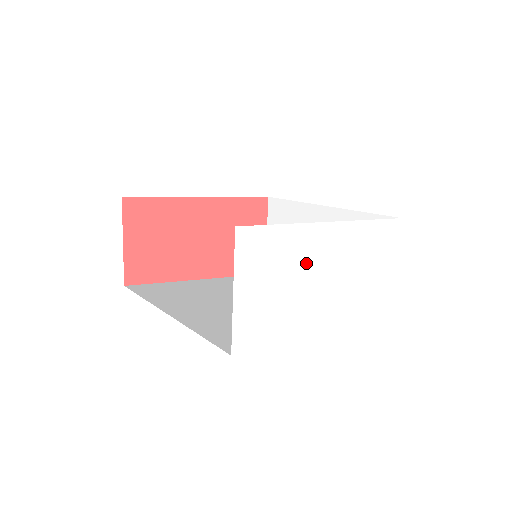
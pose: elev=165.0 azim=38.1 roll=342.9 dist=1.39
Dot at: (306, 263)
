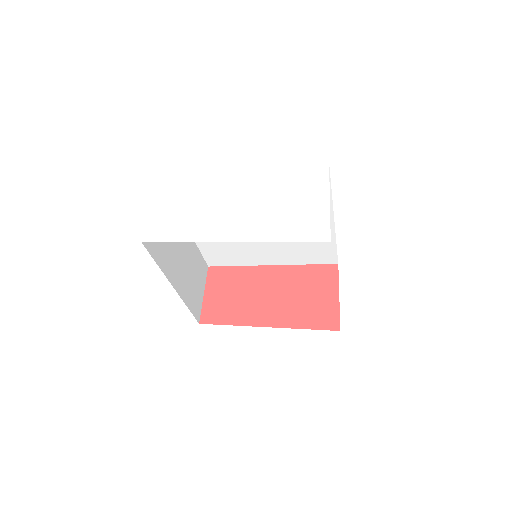
Dot at: (214, 193)
